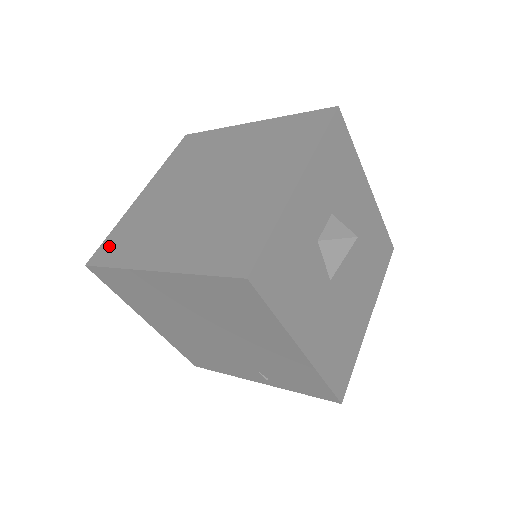
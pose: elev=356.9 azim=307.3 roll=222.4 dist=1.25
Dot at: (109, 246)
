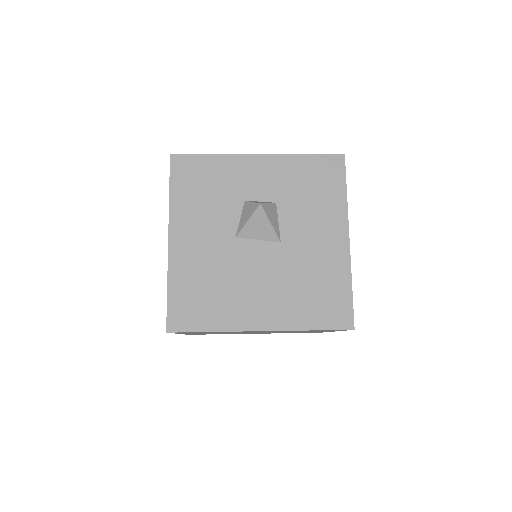
Dot at: occluded
